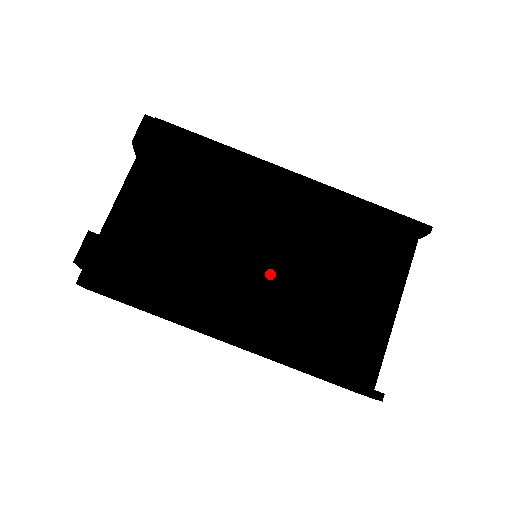
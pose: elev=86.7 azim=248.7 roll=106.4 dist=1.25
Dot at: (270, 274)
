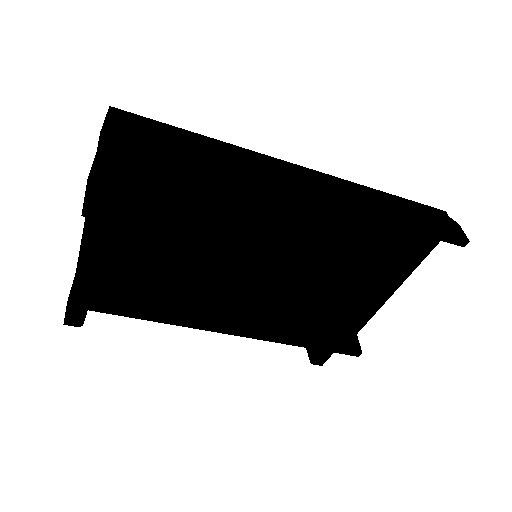
Dot at: (271, 268)
